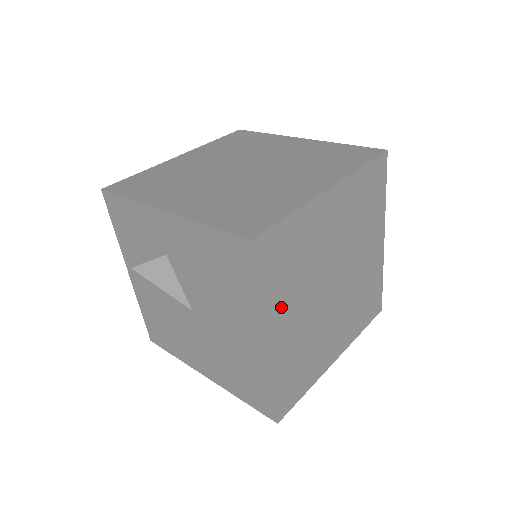
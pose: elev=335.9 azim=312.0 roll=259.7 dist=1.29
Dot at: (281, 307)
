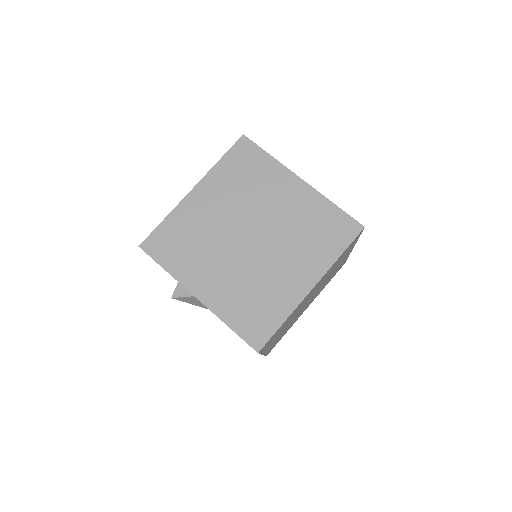
Dot at: occluded
